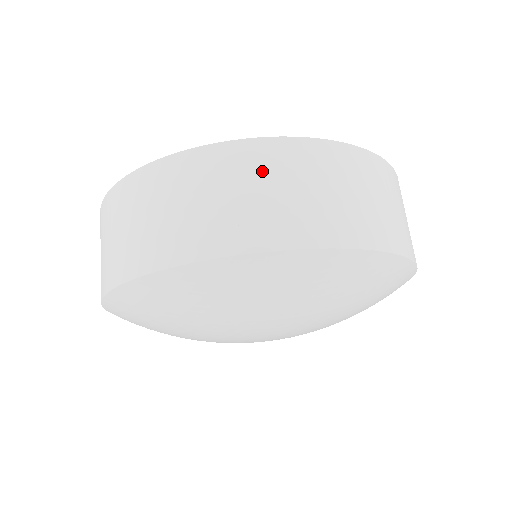
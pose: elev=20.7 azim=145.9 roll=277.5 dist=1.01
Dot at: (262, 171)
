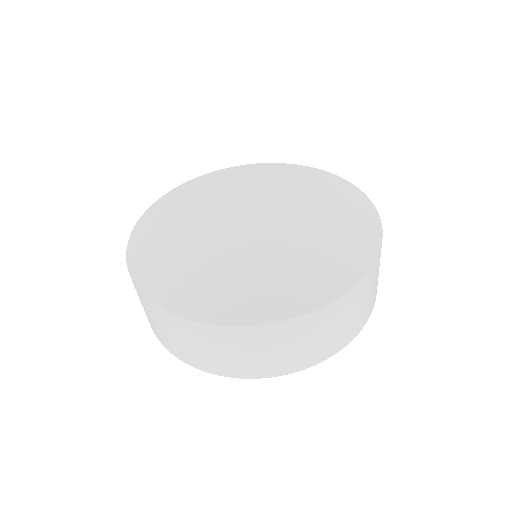
Dot at: (316, 329)
